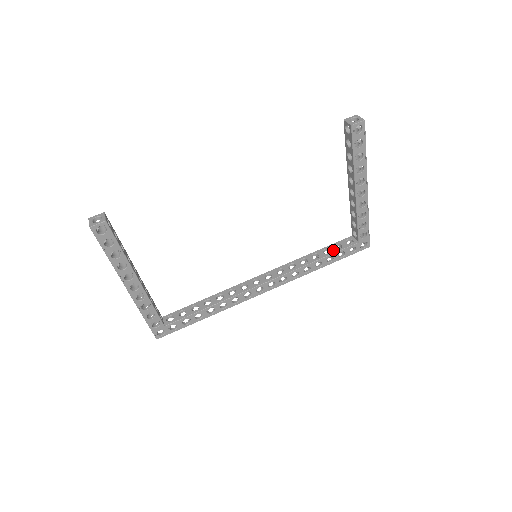
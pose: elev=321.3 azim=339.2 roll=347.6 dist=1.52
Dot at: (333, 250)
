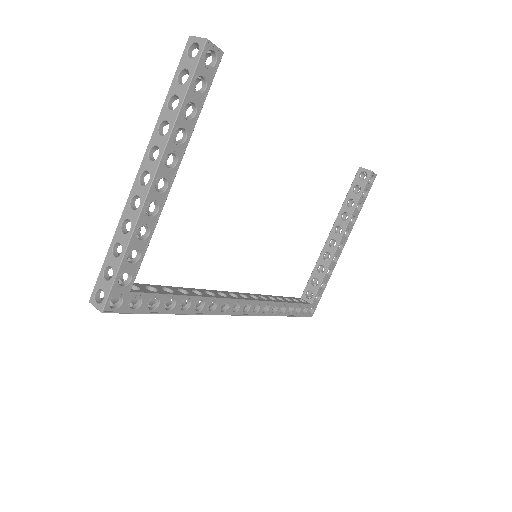
Dot at: (294, 301)
